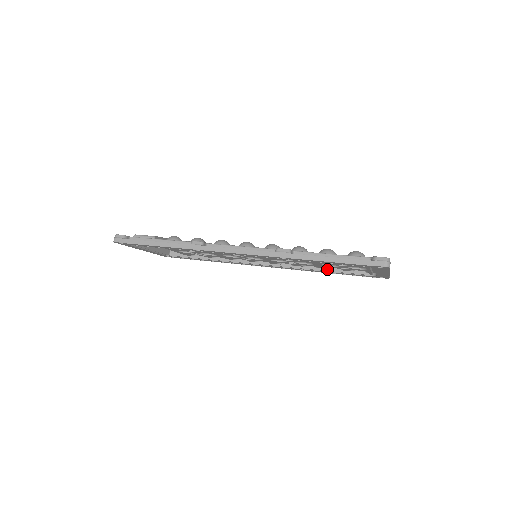
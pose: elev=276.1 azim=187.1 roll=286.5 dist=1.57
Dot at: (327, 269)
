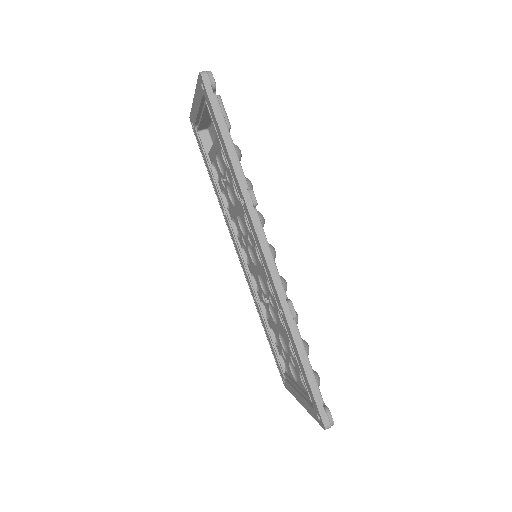
Dot at: (270, 328)
